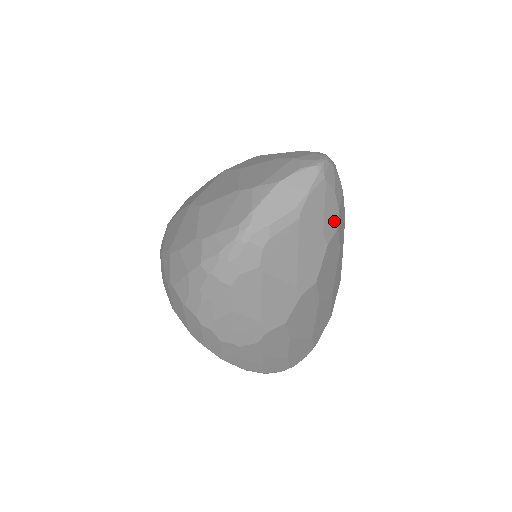
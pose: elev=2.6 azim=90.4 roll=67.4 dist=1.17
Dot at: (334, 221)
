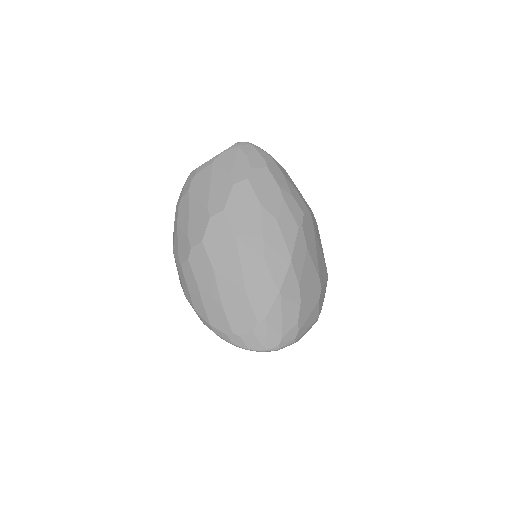
Dot at: (244, 173)
